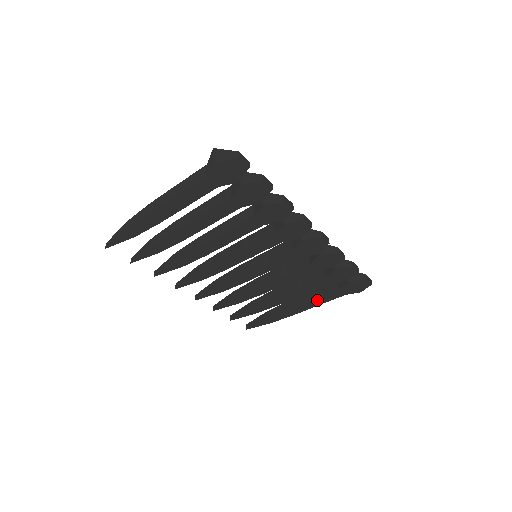
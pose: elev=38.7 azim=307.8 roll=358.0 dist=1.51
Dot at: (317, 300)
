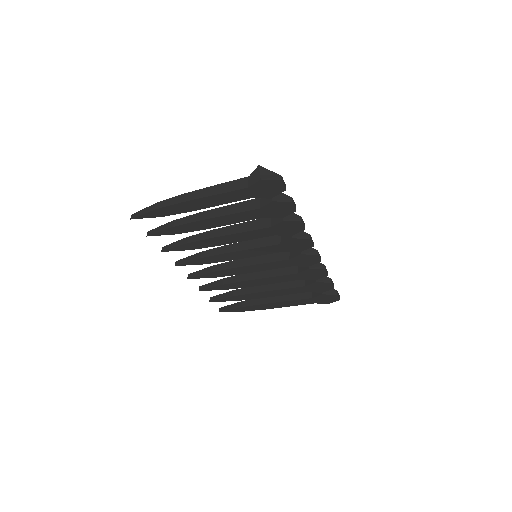
Dot at: (290, 302)
